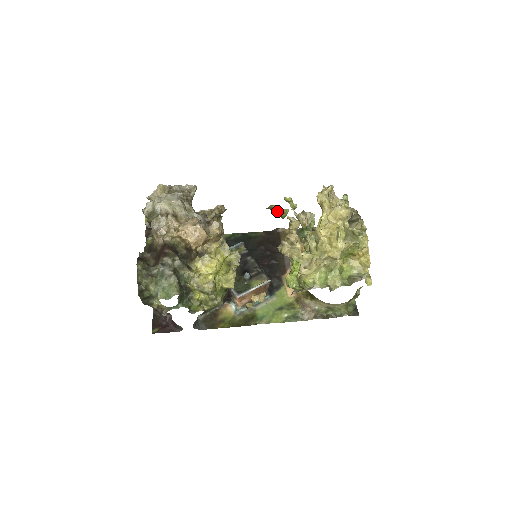
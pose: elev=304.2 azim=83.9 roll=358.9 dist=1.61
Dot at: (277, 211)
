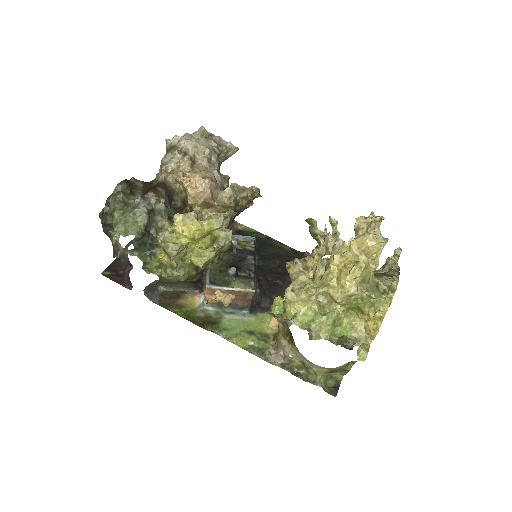
Dot at: (315, 229)
